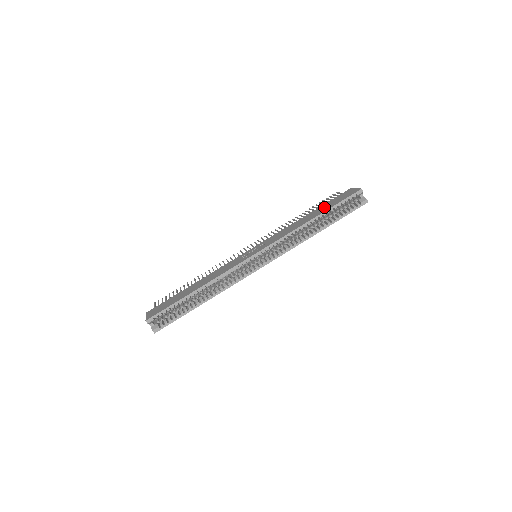
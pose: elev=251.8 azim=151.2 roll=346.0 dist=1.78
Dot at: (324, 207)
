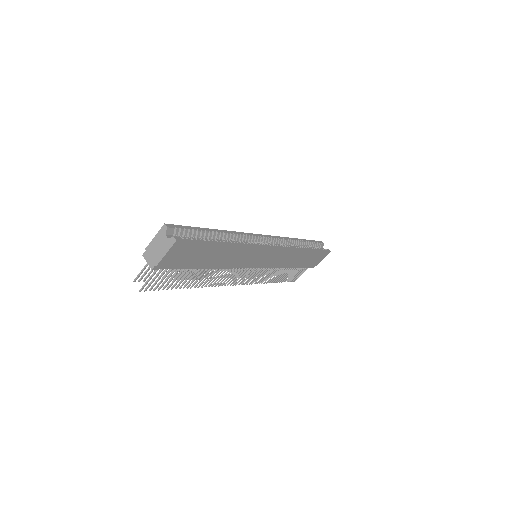
Dot at: occluded
